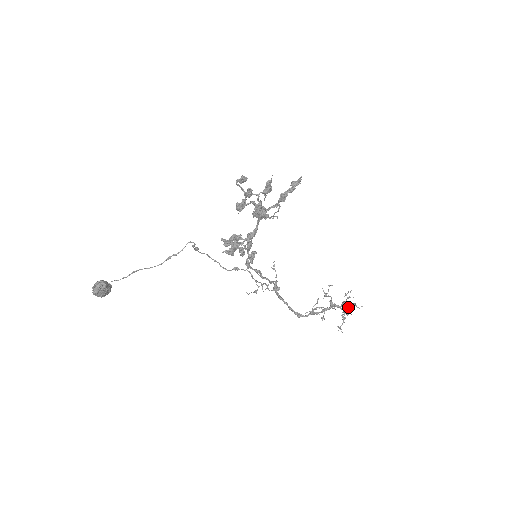
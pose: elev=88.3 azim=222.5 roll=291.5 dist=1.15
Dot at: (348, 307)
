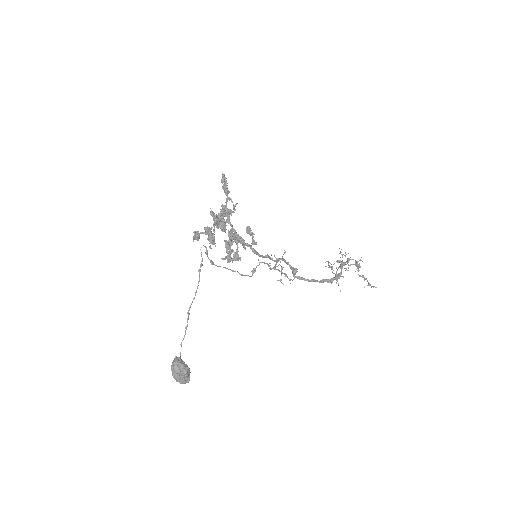
Dot at: occluded
